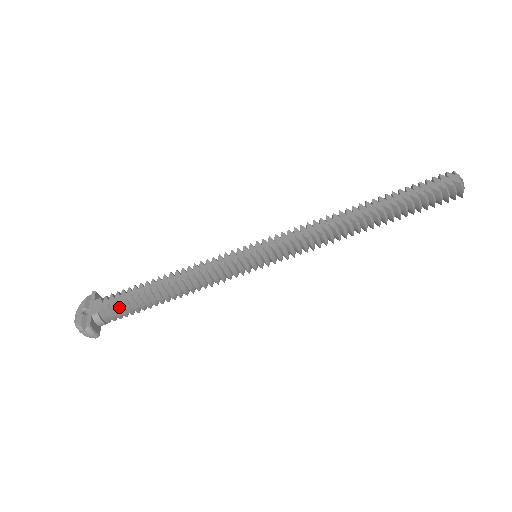
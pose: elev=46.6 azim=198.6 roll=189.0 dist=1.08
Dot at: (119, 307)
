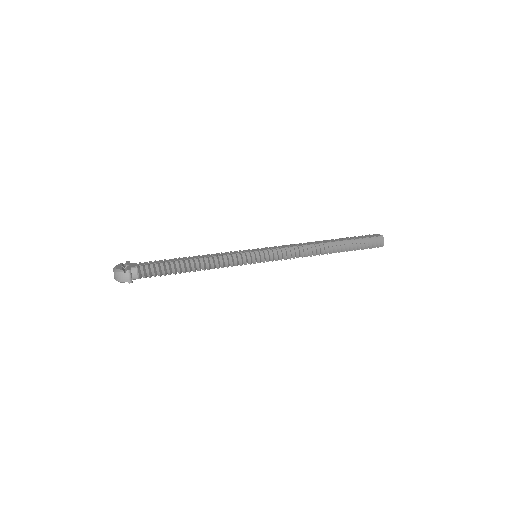
Dot at: (154, 266)
